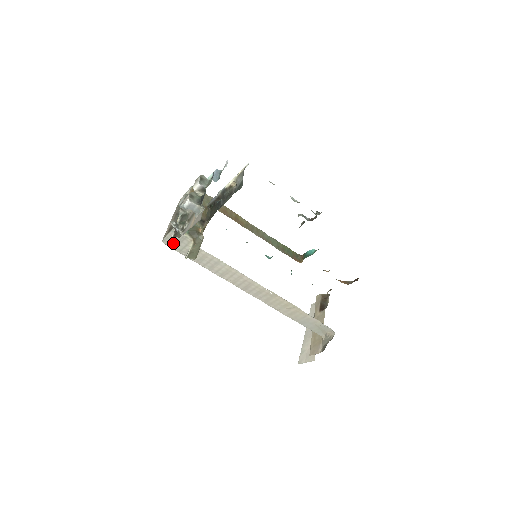
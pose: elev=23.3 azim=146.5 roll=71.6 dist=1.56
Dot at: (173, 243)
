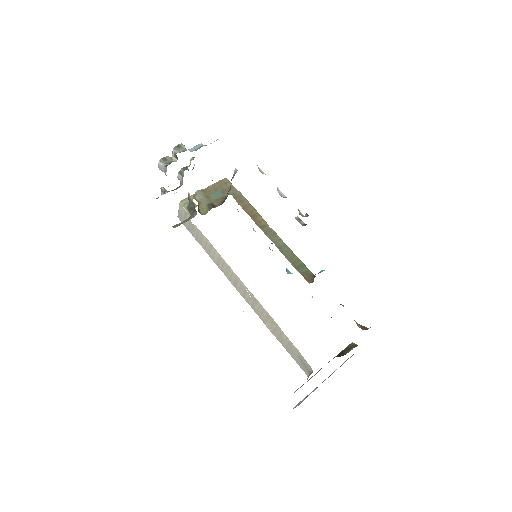
Dot at: (183, 219)
